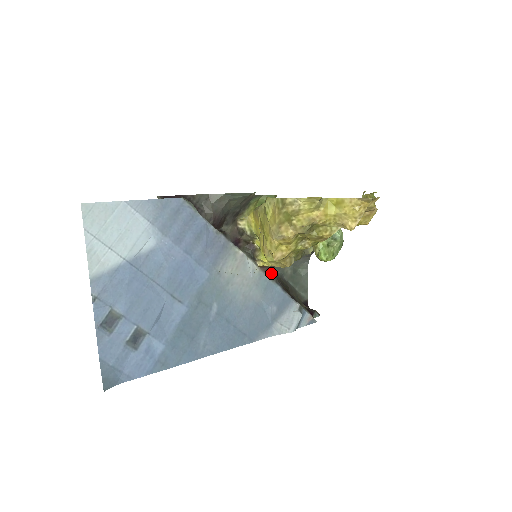
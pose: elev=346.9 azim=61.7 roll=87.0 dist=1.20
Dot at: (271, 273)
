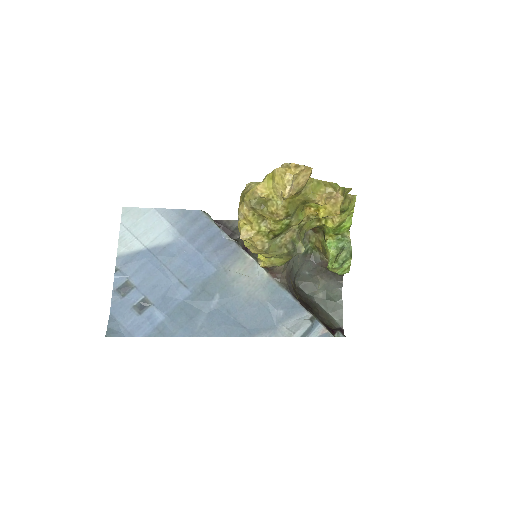
Dot at: (281, 280)
